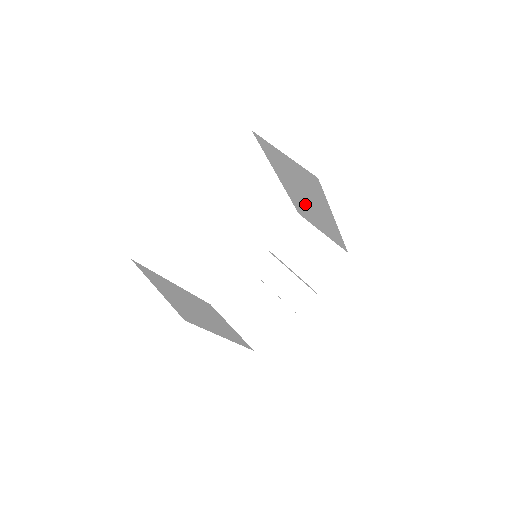
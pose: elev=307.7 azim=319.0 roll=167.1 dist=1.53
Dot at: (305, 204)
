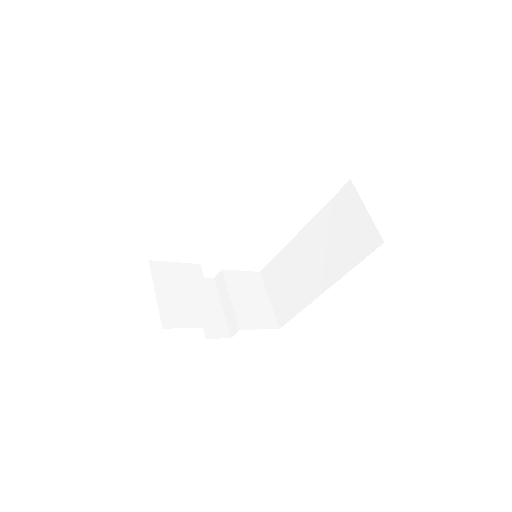
Dot at: (300, 263)
